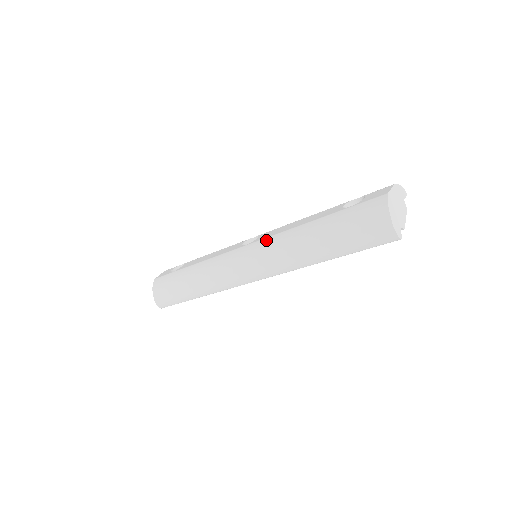
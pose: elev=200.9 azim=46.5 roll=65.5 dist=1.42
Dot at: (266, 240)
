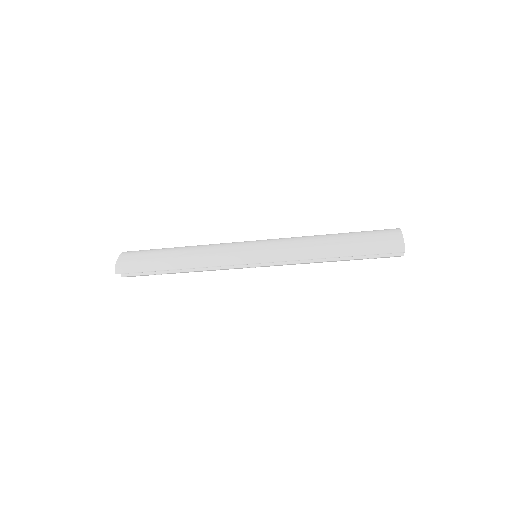
Dot at: (281, 238)
